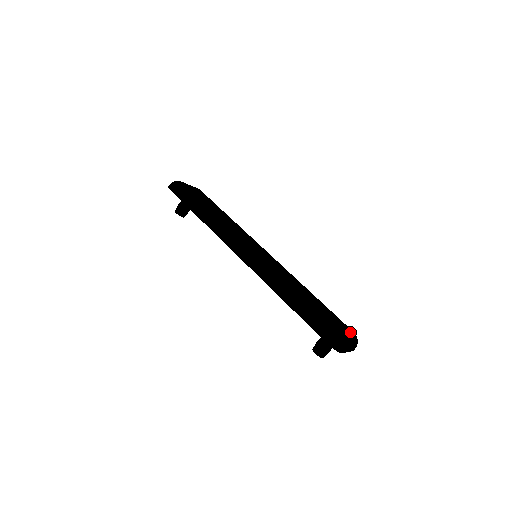
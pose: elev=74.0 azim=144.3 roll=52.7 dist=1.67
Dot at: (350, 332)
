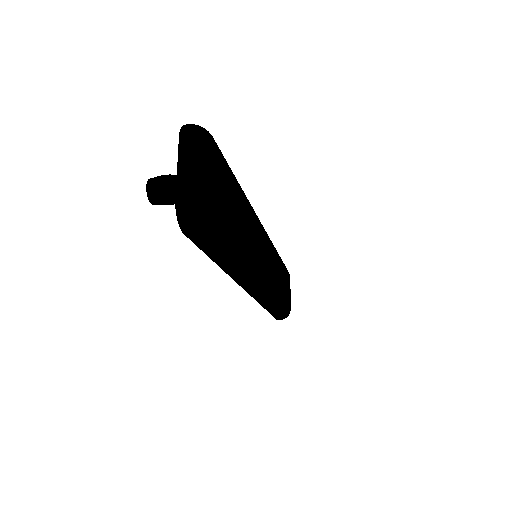
Dot at: occluded
